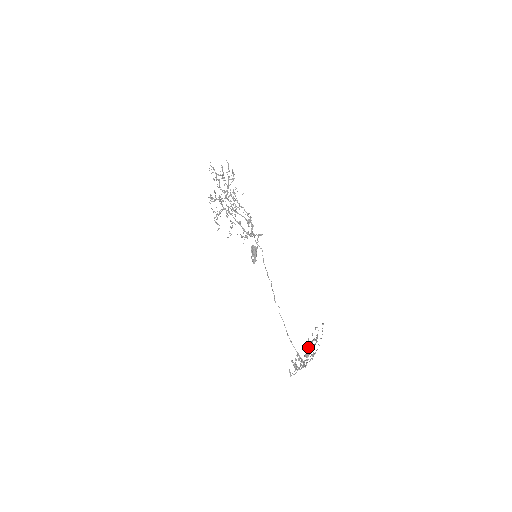
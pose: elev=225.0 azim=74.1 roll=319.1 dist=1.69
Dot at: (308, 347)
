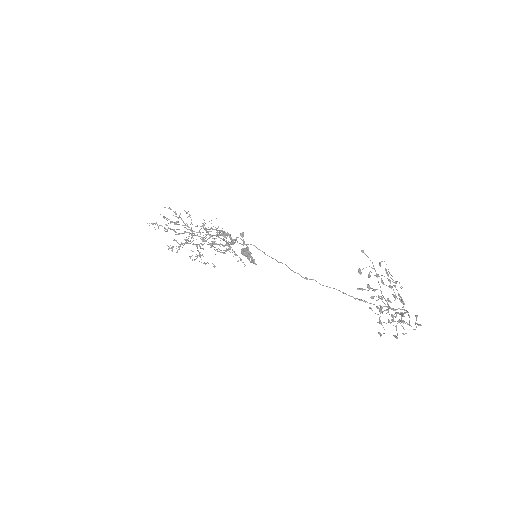
Dot at: (358, 289)
